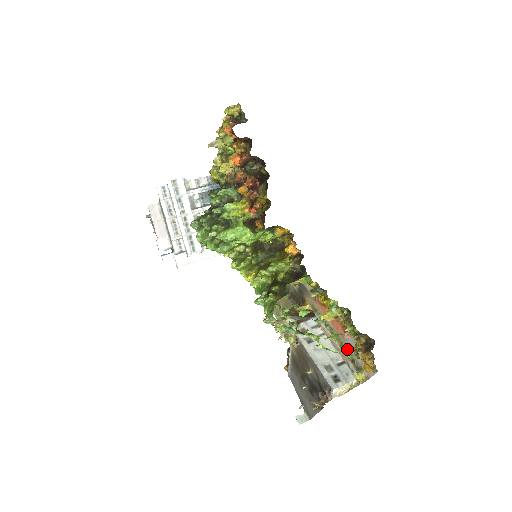
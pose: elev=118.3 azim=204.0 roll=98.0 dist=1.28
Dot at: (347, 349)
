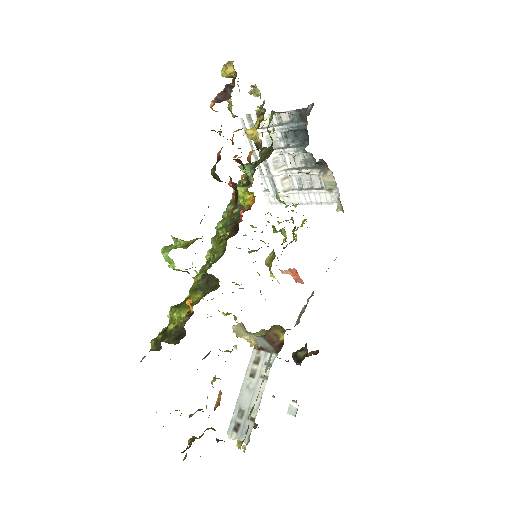
Dot at: occluded
